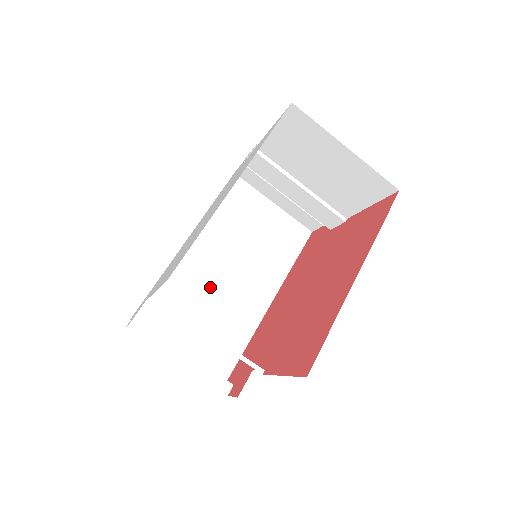
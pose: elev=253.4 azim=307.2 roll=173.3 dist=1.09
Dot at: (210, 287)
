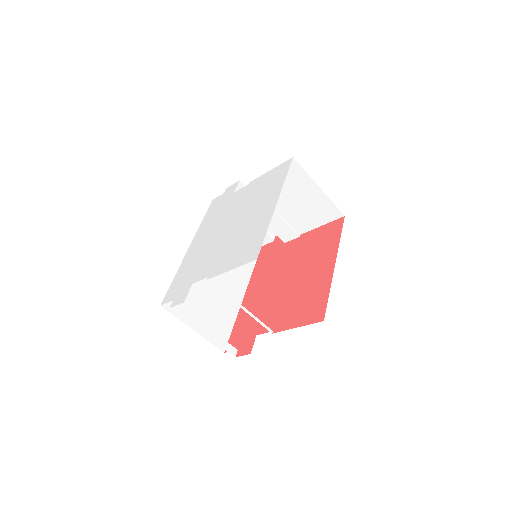
Dot at: (207, 282)
